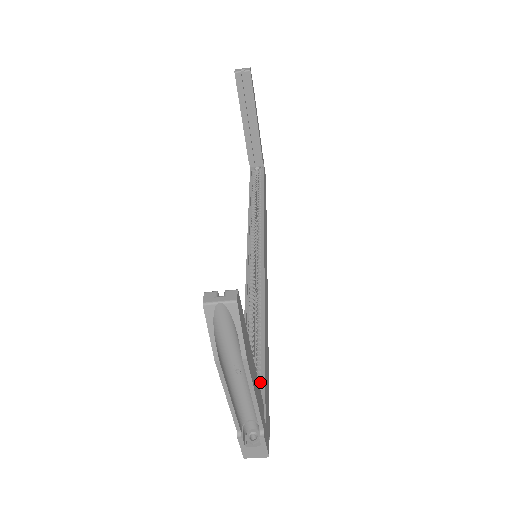
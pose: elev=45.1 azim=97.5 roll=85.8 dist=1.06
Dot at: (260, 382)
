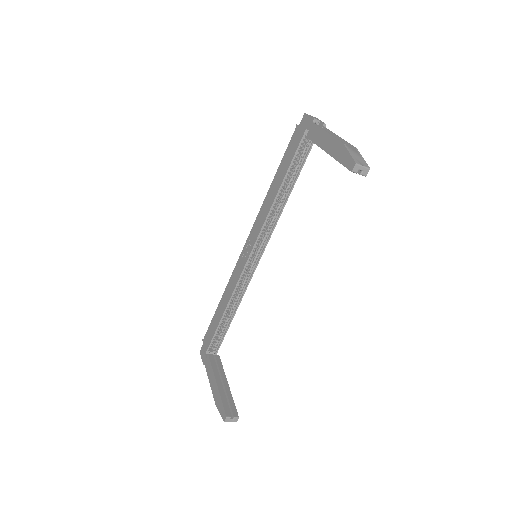
Dot at: (221, 337)
